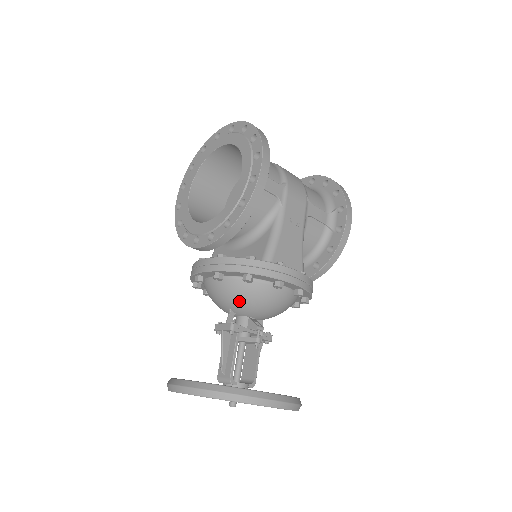
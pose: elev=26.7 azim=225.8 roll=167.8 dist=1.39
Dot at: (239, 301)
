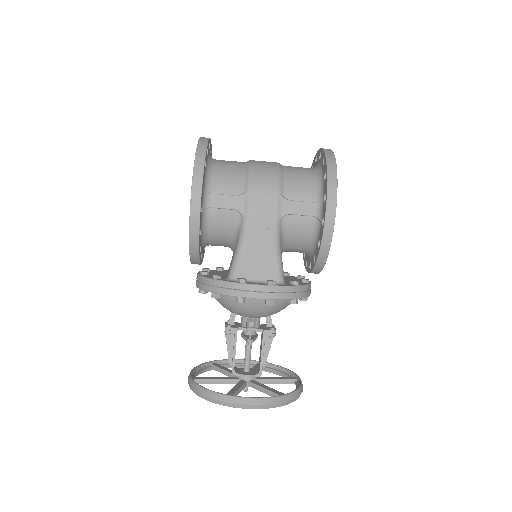
Dot at: (227, 308)
